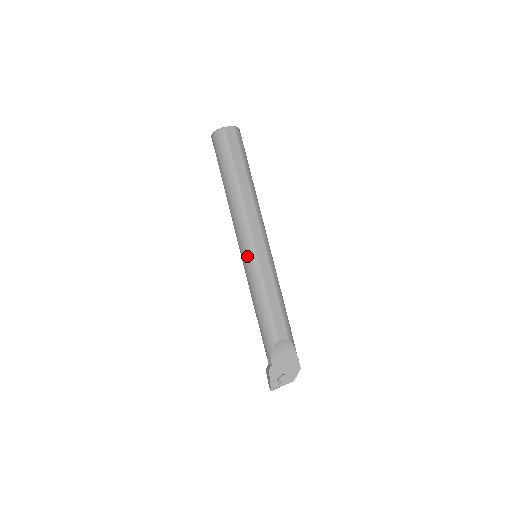
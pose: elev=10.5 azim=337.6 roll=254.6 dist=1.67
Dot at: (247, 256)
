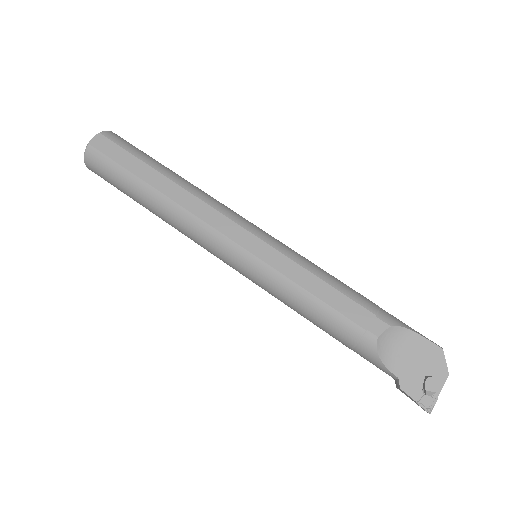
Dot at: (242, 267)
